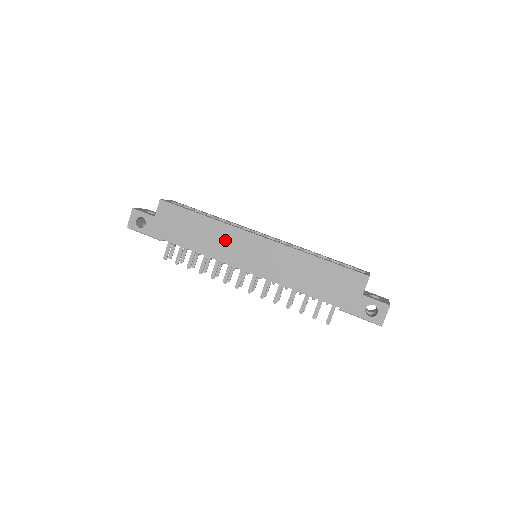
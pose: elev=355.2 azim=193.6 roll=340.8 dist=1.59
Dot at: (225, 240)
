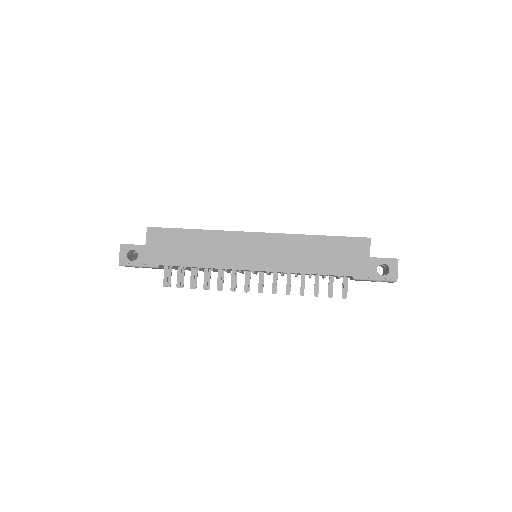
Dot at: (223, 246)
